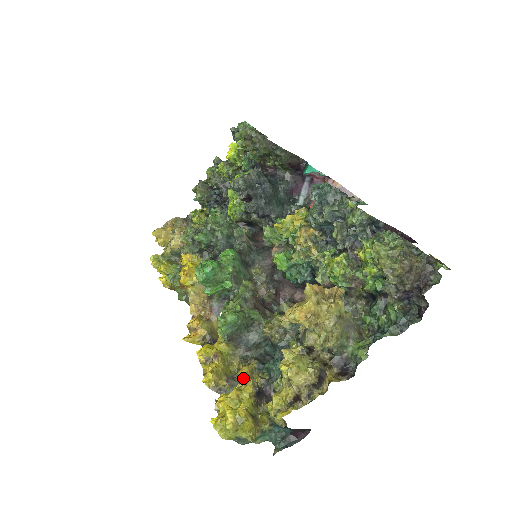
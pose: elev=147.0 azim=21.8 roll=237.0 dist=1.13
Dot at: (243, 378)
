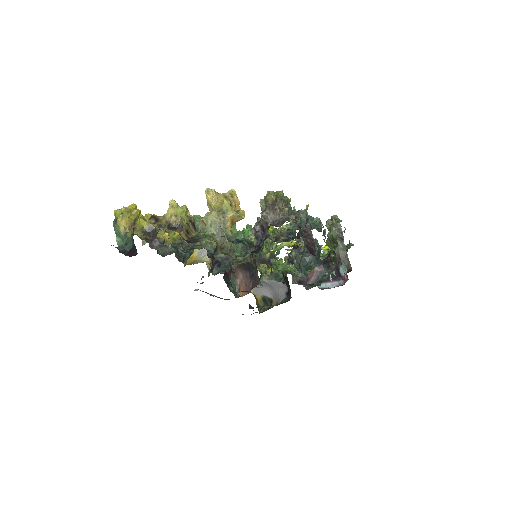
Dot at: occluded
